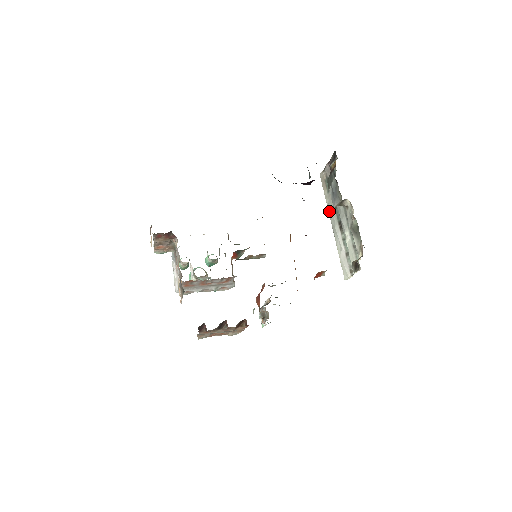
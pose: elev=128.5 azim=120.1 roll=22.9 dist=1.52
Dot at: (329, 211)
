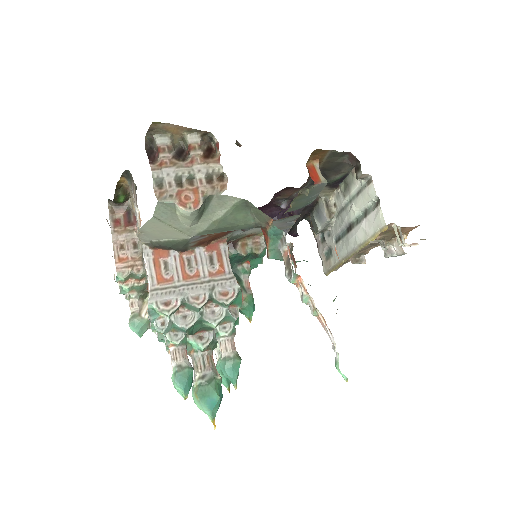
Dot at: (341, 255)
